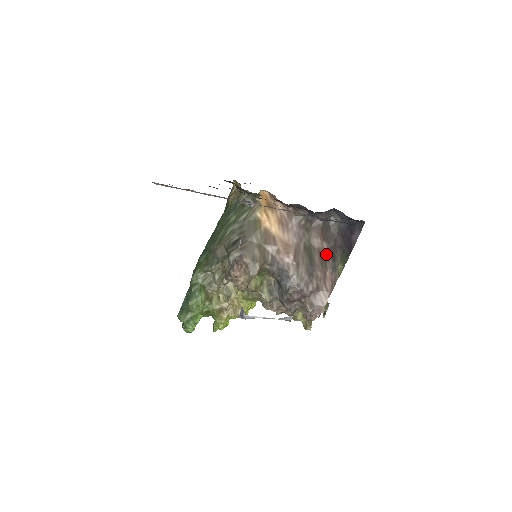
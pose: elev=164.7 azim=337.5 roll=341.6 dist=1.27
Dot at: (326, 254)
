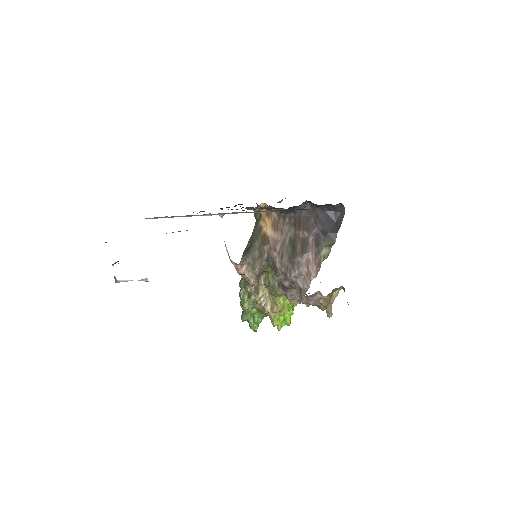
Dot at: (308, 242)
